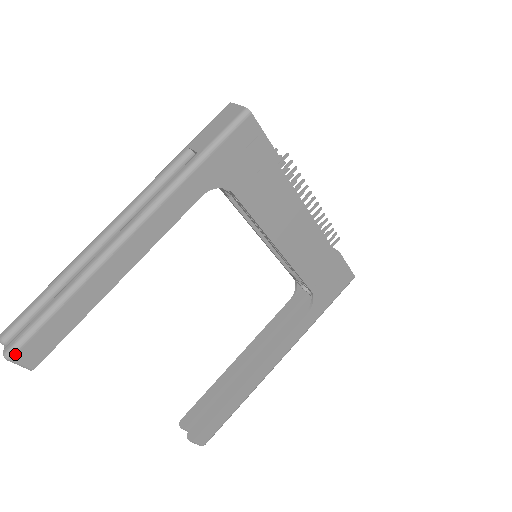
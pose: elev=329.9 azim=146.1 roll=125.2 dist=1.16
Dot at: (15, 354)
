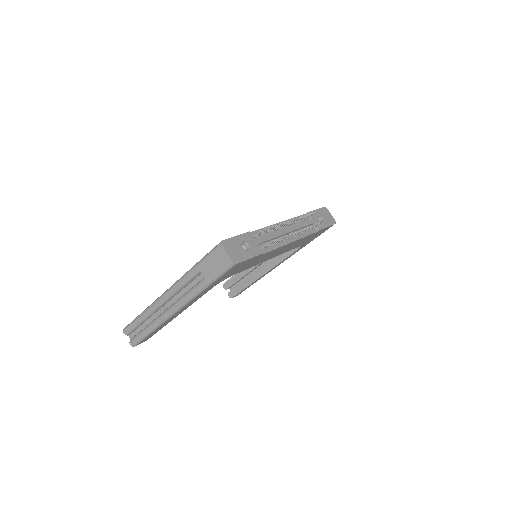
Dot at: occluded
